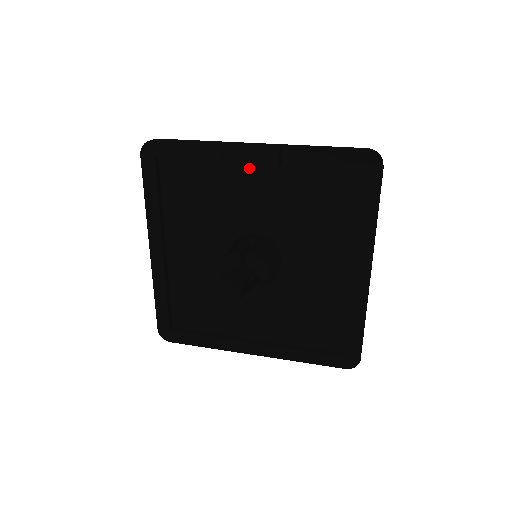
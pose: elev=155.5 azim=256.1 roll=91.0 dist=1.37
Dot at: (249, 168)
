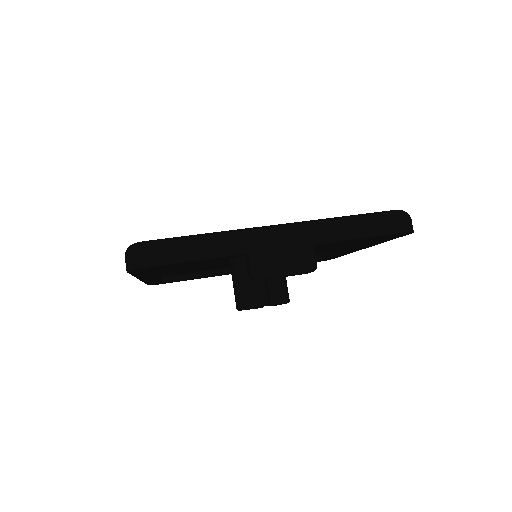
Dot at: occluded
